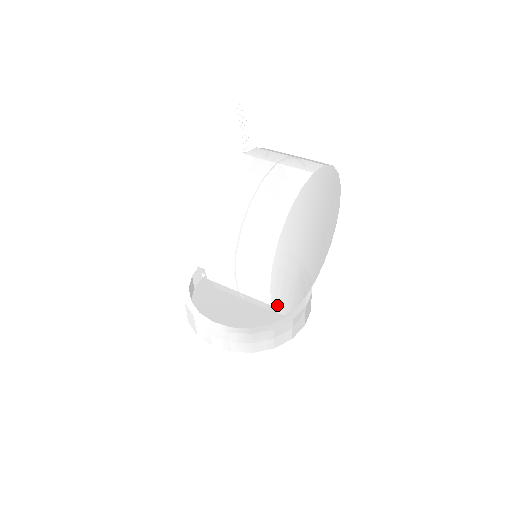
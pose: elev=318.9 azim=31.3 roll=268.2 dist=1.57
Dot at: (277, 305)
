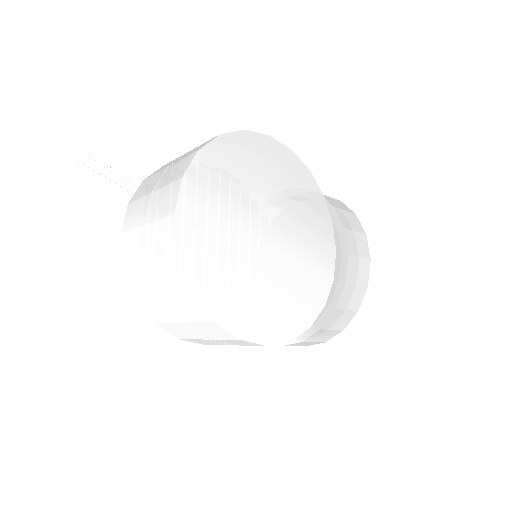
Dot at: (298, 327)
